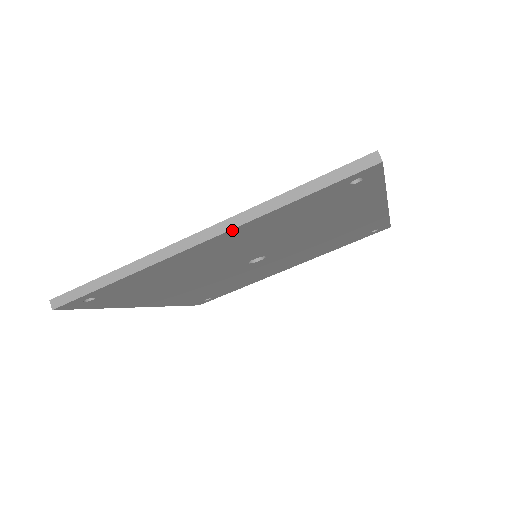
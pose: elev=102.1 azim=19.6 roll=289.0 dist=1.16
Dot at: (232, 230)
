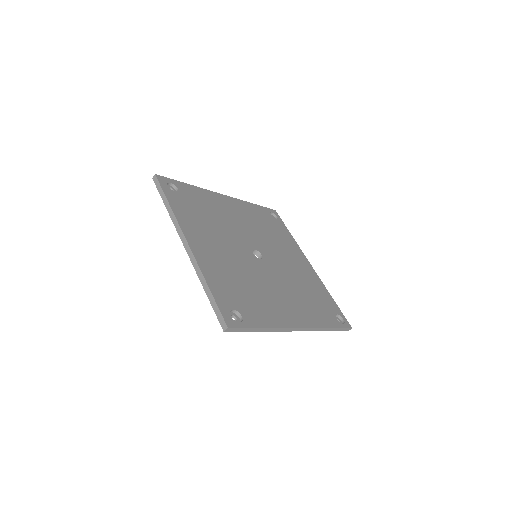
Dot at: (307, 330)
